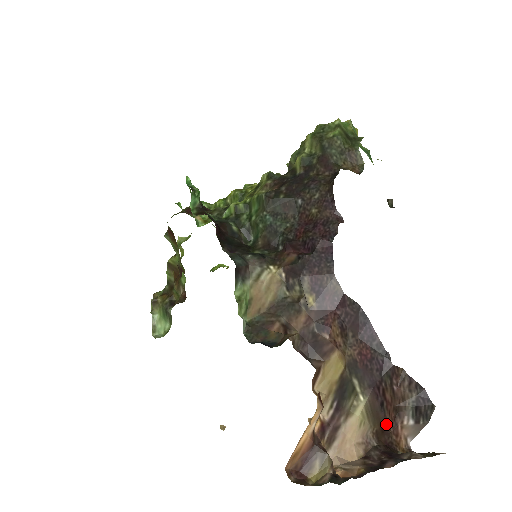
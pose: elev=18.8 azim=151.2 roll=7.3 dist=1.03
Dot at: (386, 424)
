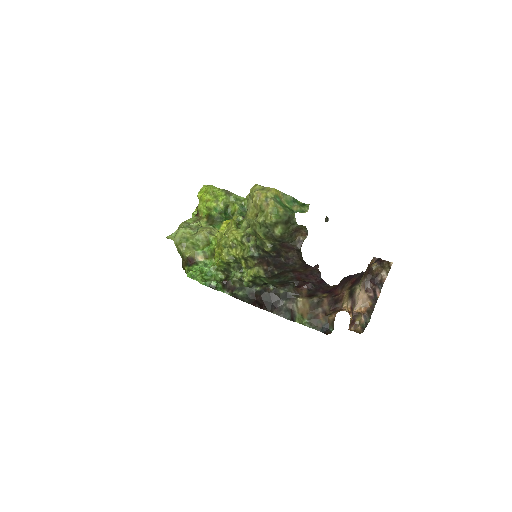
Dot at: occluded
